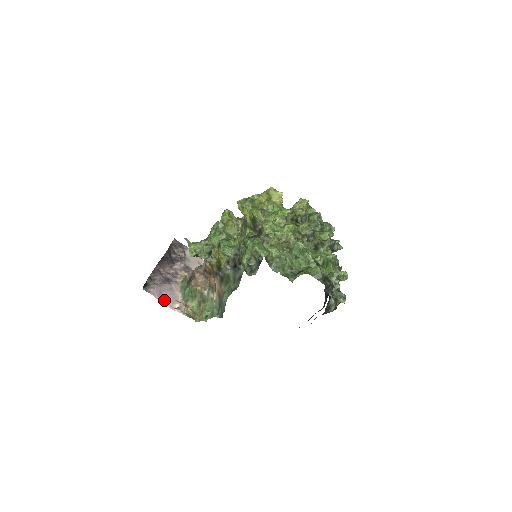
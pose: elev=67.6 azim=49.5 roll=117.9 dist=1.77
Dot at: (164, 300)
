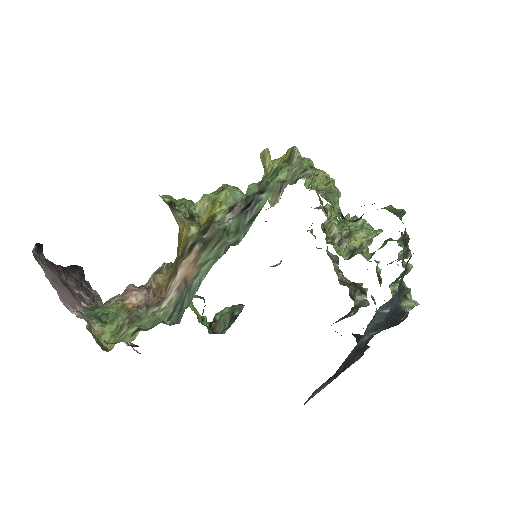
Dot at: (57, 290)
